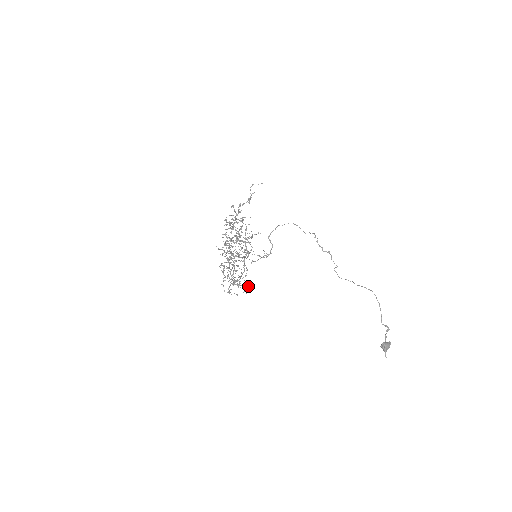
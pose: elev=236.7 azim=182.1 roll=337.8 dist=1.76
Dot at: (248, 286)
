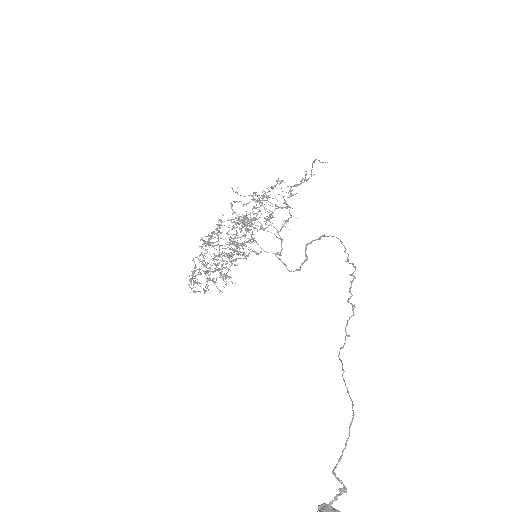
Dot at: (208, 285)
